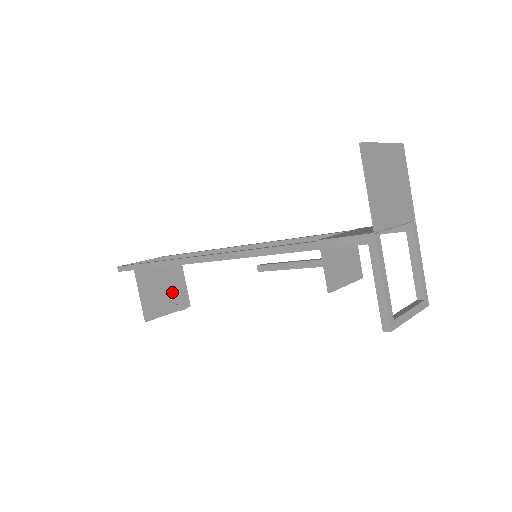
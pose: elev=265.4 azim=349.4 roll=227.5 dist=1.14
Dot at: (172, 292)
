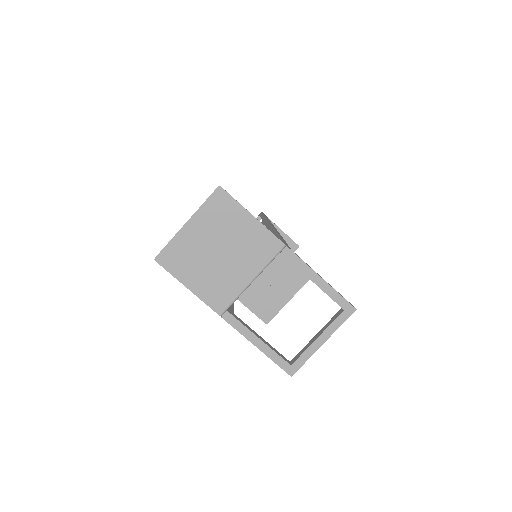
Dot at: occluded
